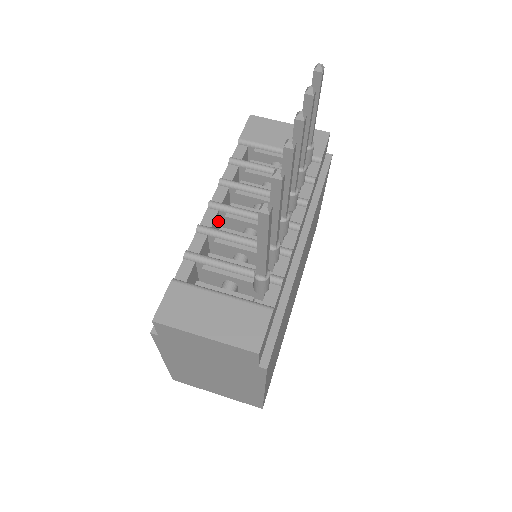
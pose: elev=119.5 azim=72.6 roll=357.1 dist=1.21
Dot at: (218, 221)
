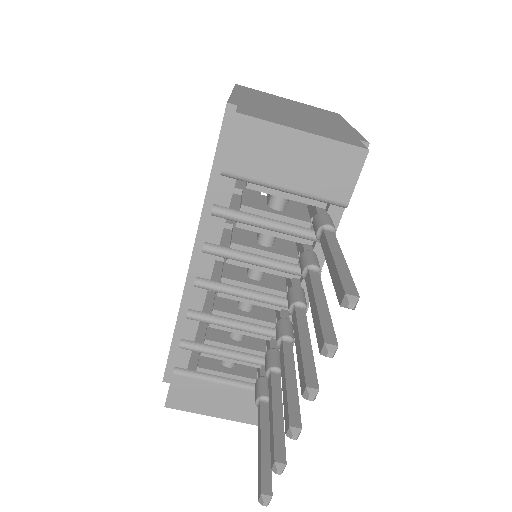
Dot at: occluded
